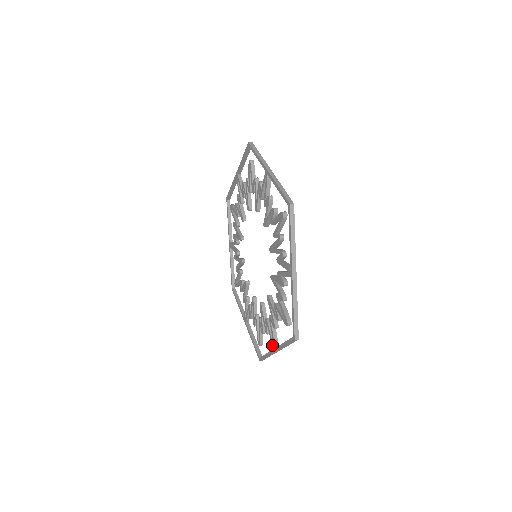
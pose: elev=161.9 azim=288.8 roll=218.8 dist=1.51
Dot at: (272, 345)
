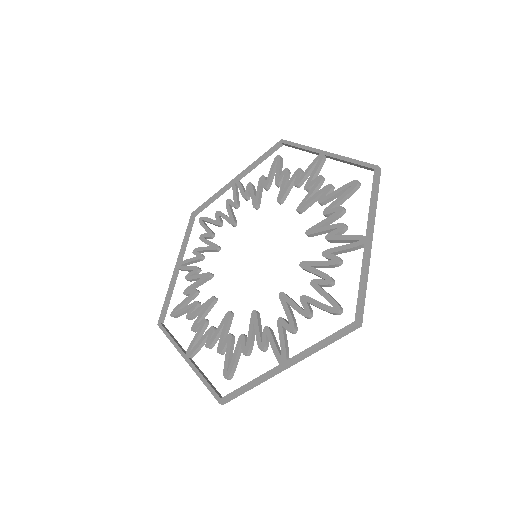
Dot at: (359, 245)
